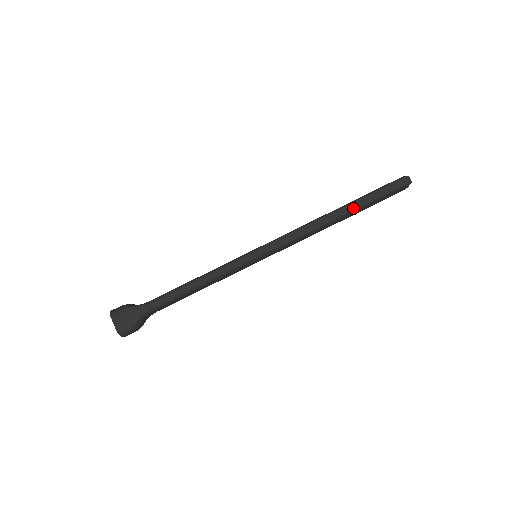
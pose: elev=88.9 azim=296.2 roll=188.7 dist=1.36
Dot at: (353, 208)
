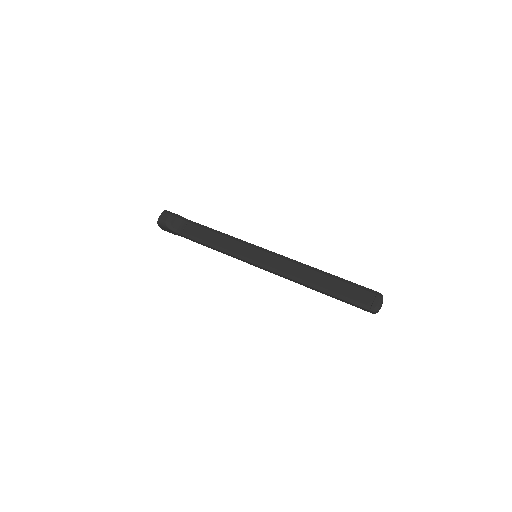
Dot at: (334, 276)
